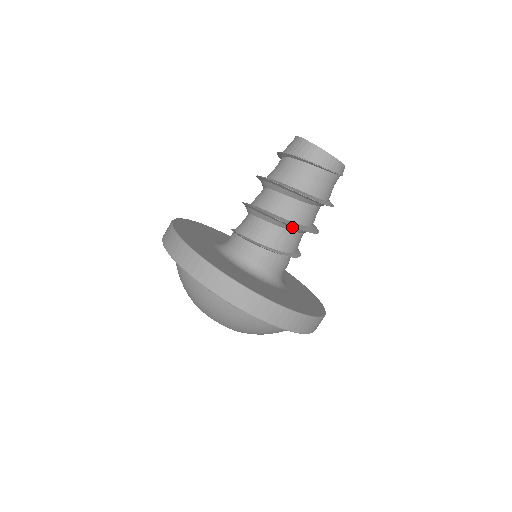
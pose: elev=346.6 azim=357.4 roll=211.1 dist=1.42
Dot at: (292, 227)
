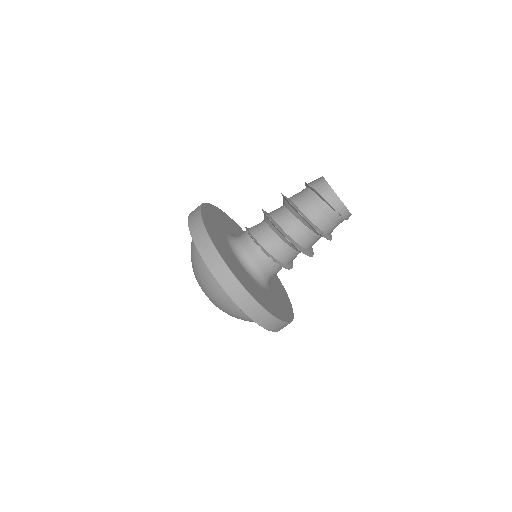
Dot at: (283, 236)
